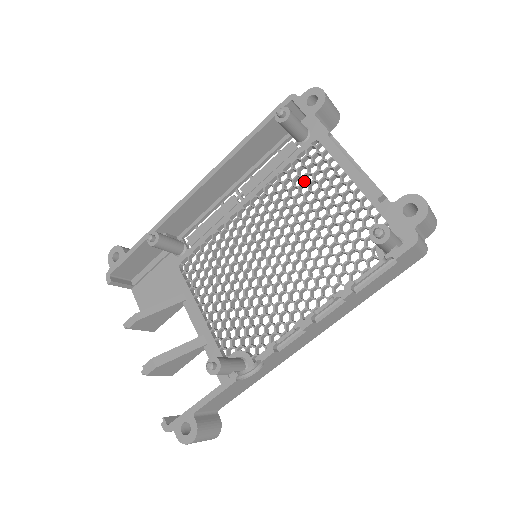
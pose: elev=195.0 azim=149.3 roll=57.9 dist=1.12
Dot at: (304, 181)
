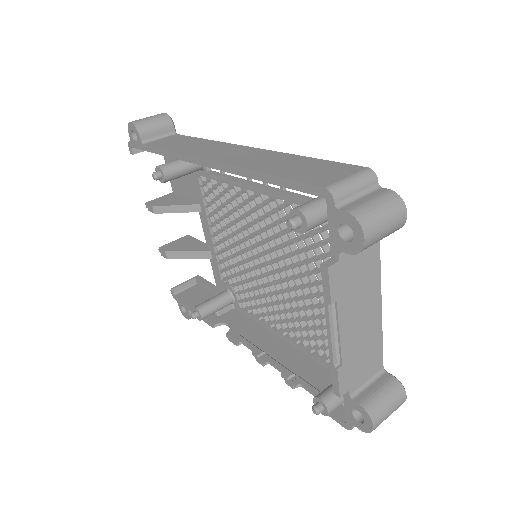
Dot at: (324, 244)
